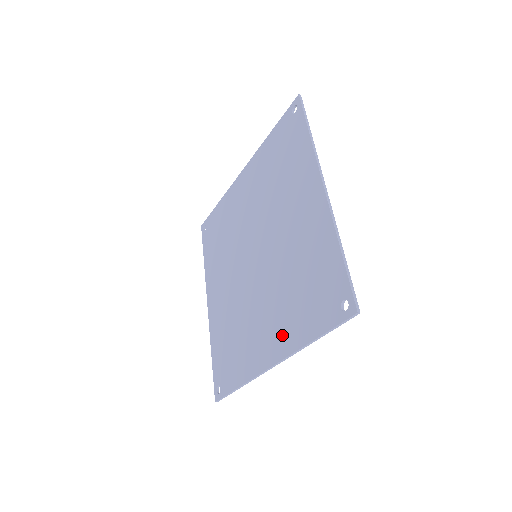
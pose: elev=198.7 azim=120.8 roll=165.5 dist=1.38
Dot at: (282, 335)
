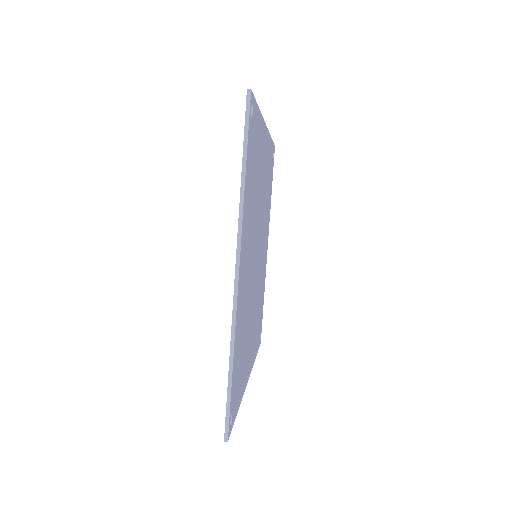
Dot at: occluded
